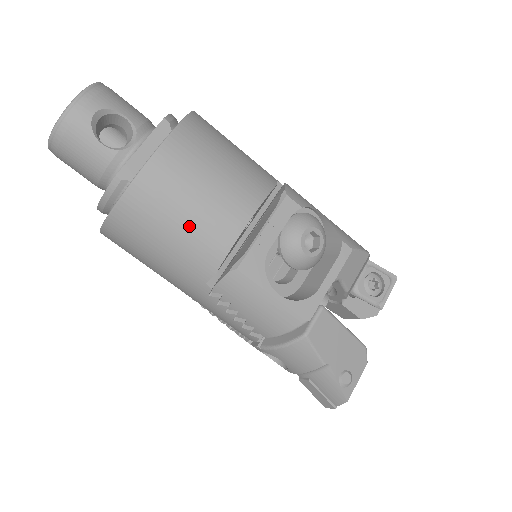
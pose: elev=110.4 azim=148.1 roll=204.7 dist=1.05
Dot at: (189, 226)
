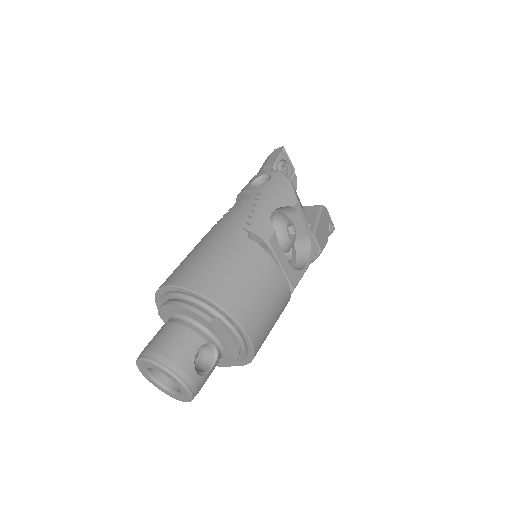
Dot at: (276, 319)
